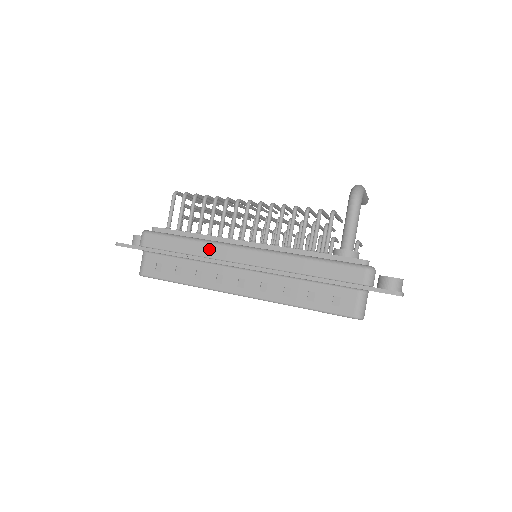
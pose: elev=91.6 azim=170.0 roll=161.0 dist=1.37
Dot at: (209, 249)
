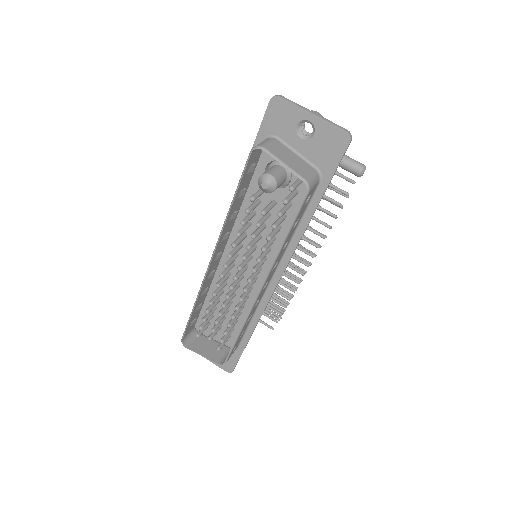
Dot at: occluded
